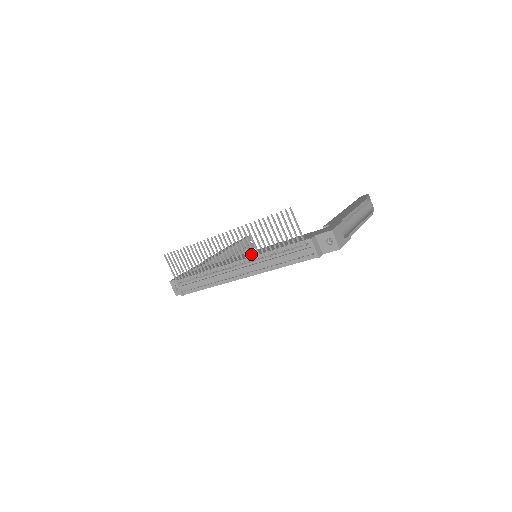
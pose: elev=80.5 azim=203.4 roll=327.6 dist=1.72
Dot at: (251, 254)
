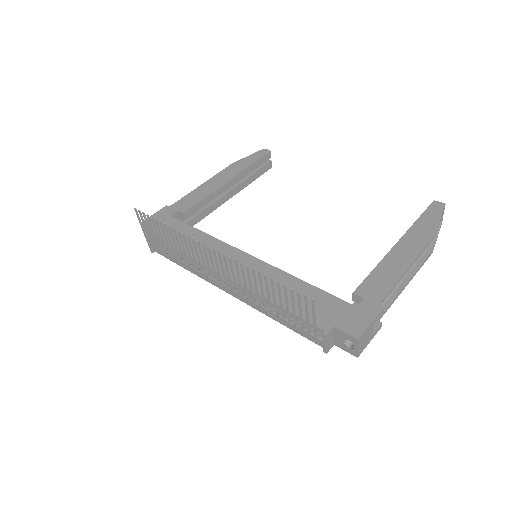
Dot at: occluded
